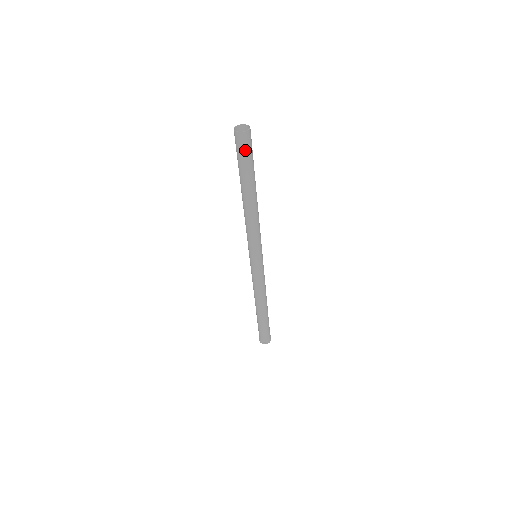
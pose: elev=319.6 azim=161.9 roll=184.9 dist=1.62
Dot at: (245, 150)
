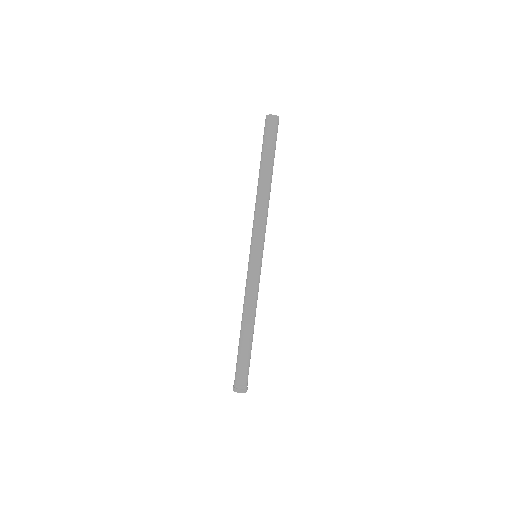
Dot at: (269, 131)
